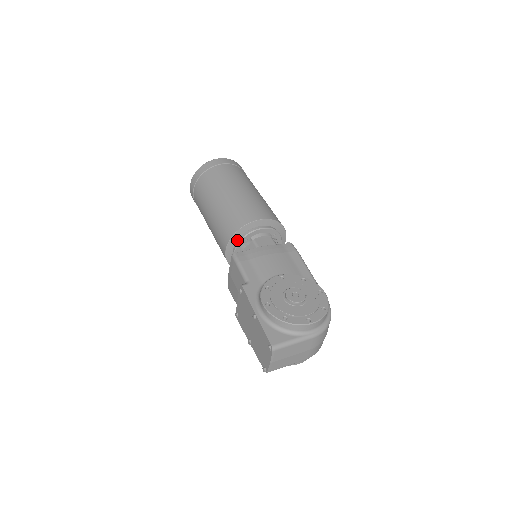
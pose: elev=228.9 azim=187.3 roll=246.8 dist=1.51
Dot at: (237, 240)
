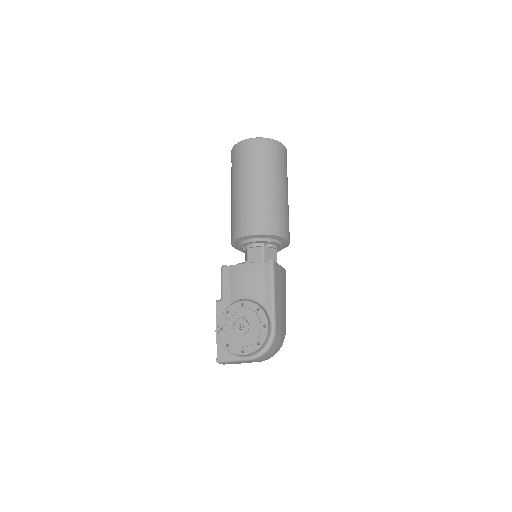
Dot at: (237, 244)
